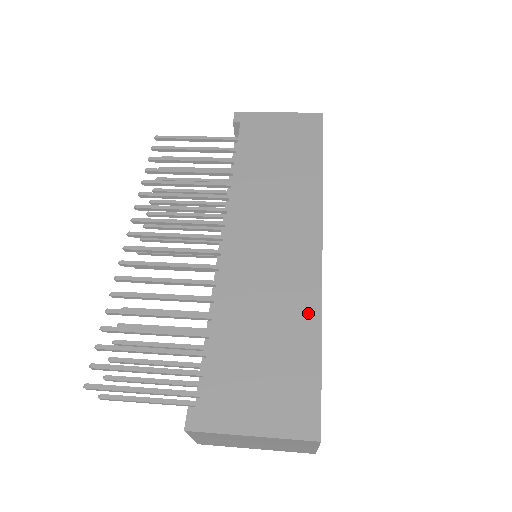
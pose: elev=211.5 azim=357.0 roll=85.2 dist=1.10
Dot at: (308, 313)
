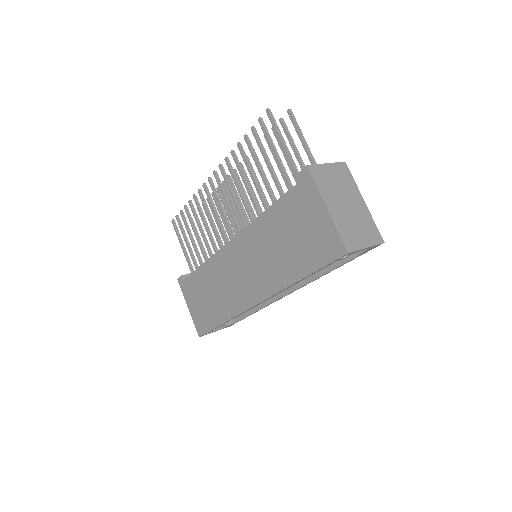
Dot at: (226, 313)
